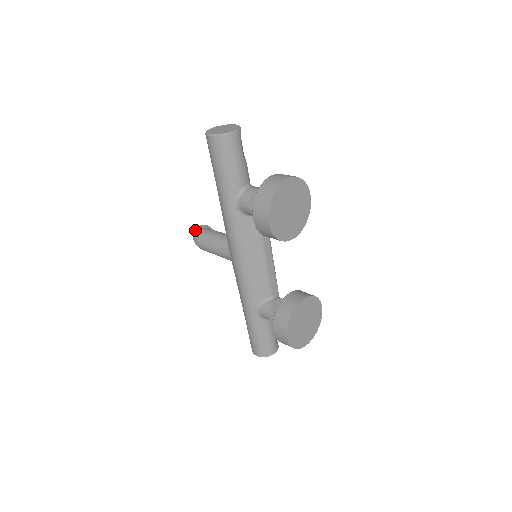
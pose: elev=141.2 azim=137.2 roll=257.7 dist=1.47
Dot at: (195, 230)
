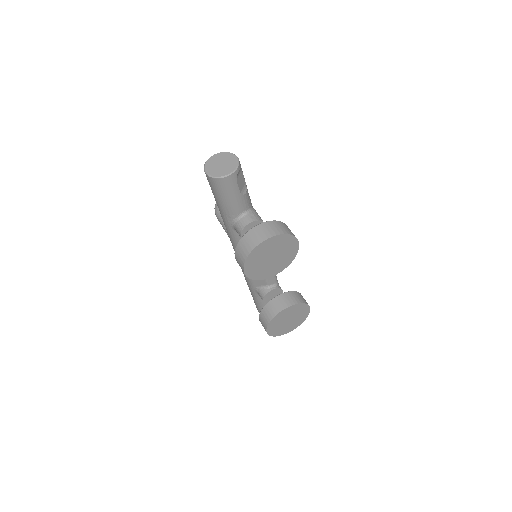
Dot at: occluded
